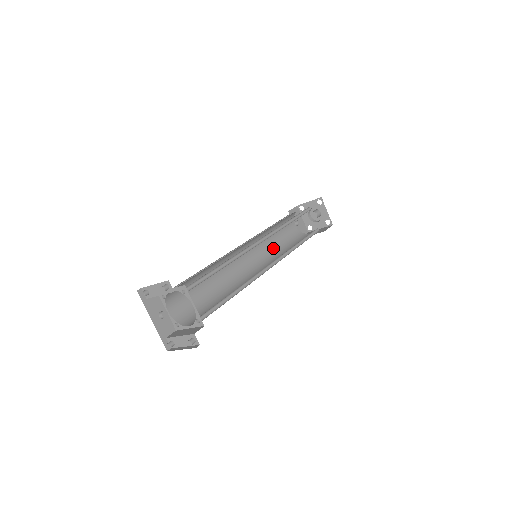
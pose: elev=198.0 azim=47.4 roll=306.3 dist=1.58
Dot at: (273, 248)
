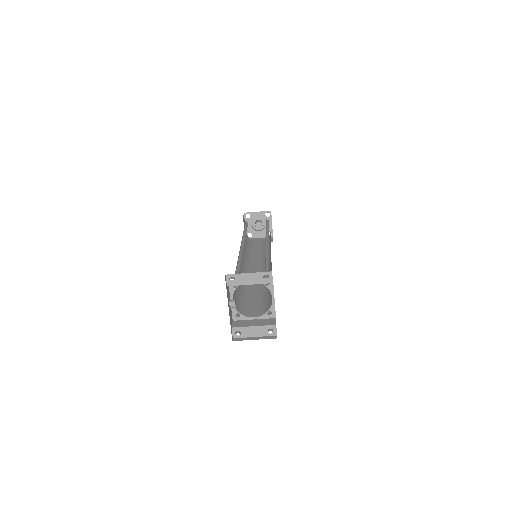
Dot at: (245, 250)
